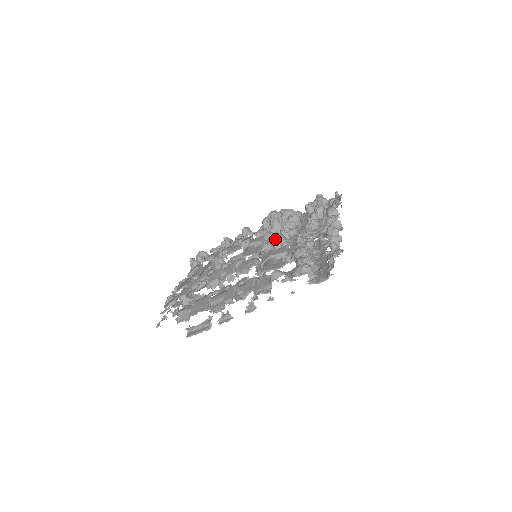
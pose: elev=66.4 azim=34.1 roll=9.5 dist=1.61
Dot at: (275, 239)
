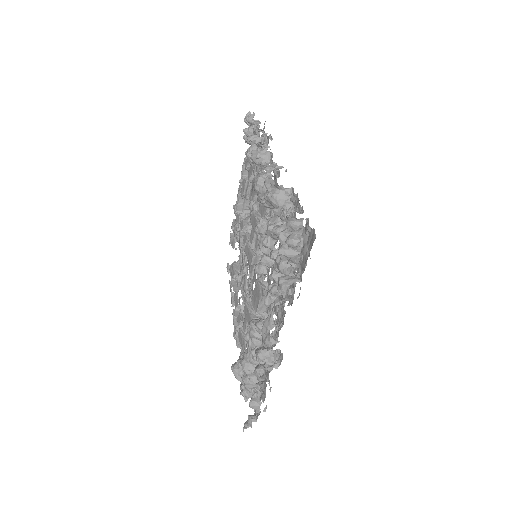
Dot at: (254, 270)
